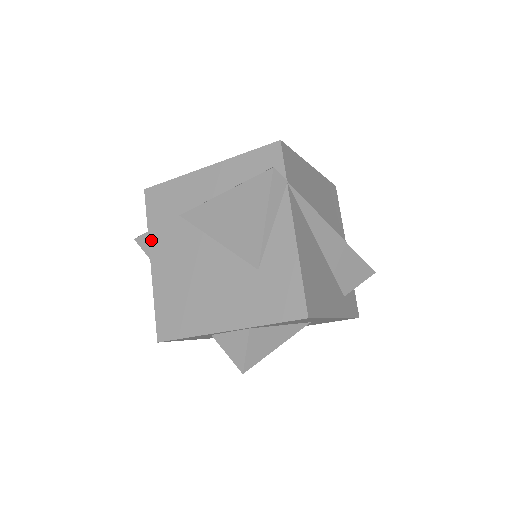
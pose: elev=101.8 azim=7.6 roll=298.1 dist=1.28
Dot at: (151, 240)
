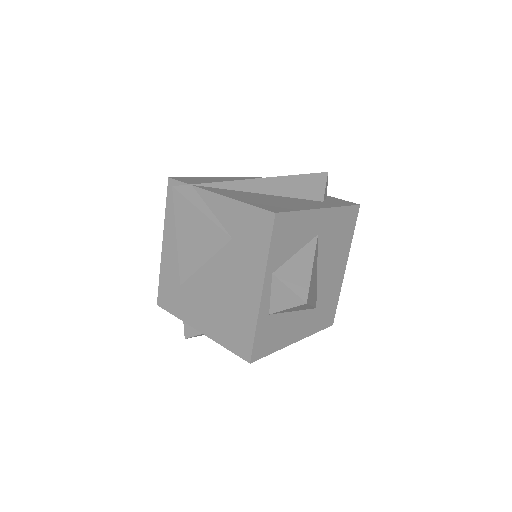
Dot at: (186, 321)
